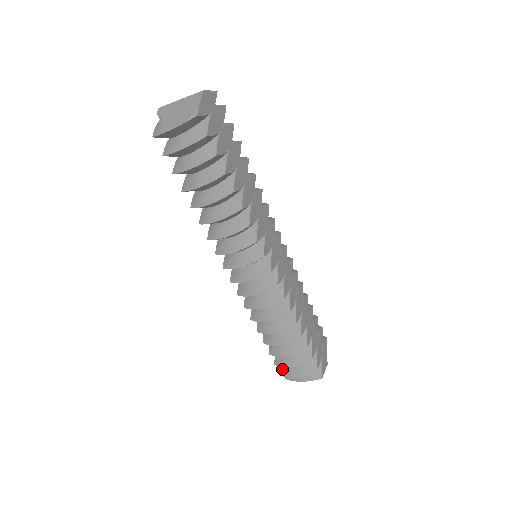
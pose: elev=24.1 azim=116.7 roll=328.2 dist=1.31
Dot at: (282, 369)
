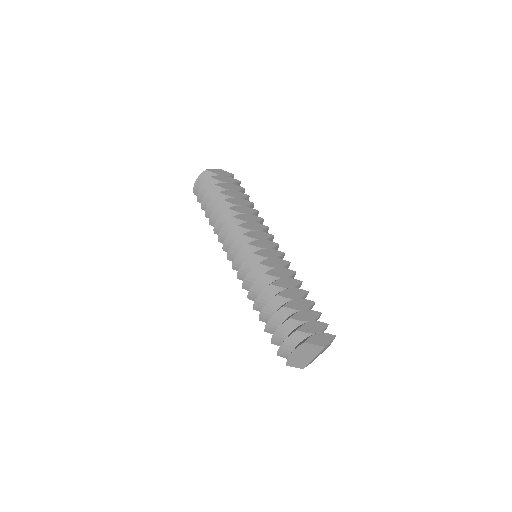
Dot at: occluded
